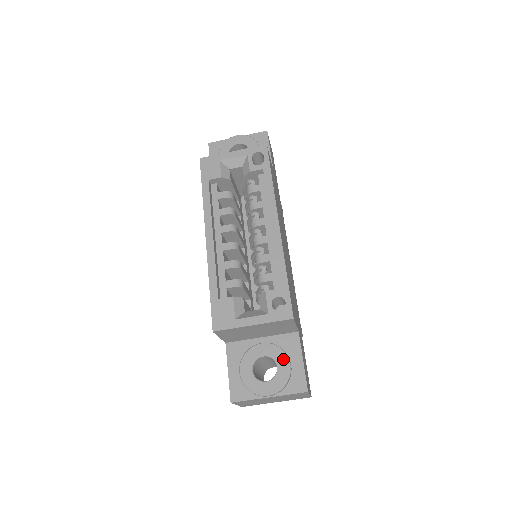
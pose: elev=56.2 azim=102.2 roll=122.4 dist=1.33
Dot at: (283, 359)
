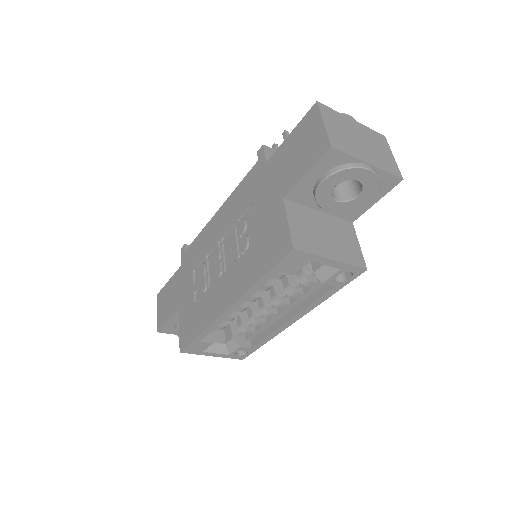
Dot at: occluded
